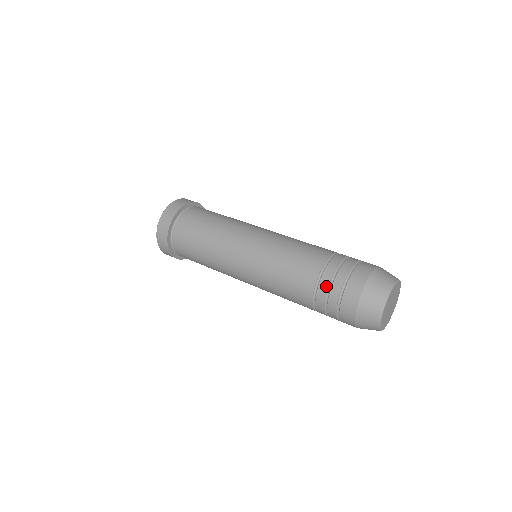
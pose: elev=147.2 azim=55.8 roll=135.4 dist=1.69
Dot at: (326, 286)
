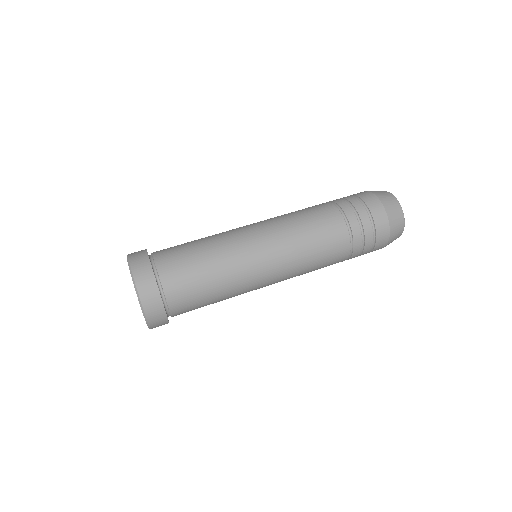
Dot at: occluded
